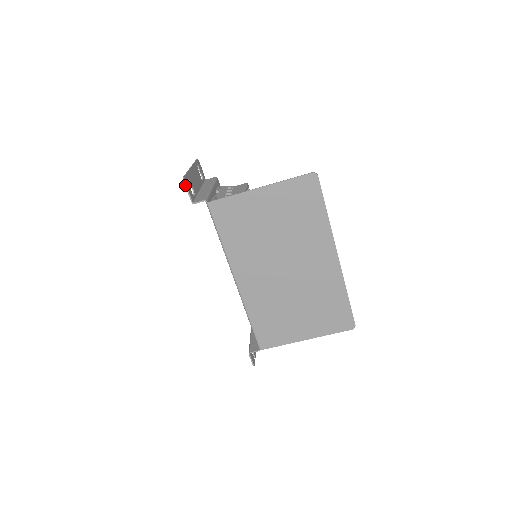
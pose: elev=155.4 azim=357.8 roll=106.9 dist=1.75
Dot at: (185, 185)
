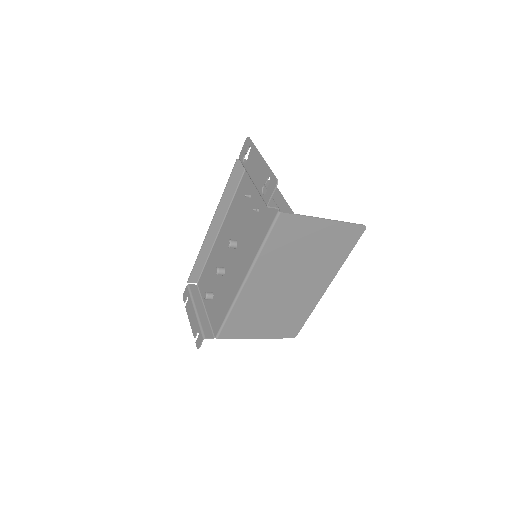
Dot at: (275, 188)
